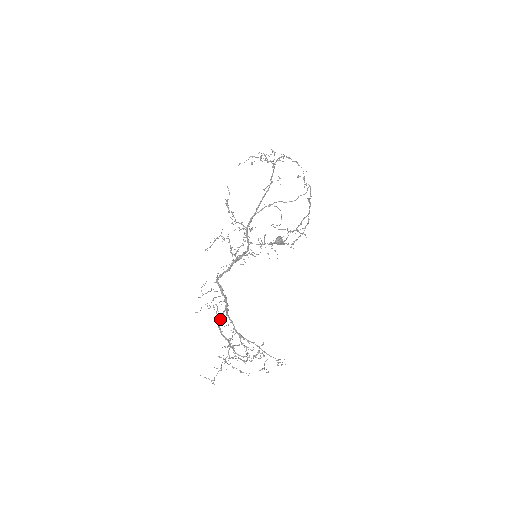
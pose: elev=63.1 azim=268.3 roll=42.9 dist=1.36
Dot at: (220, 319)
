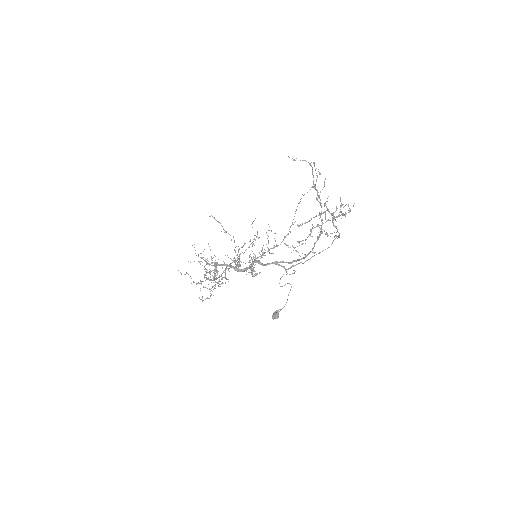
Dot at: occluded
